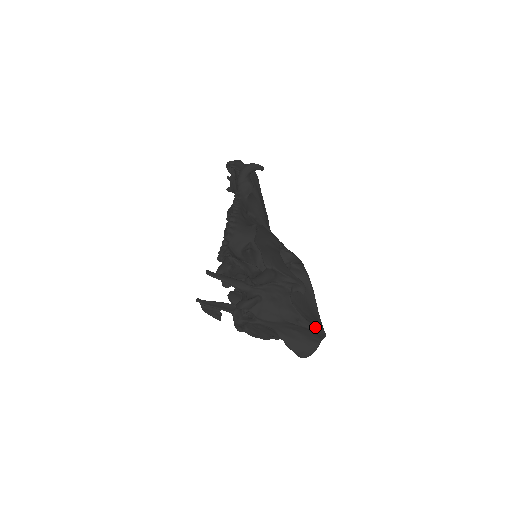
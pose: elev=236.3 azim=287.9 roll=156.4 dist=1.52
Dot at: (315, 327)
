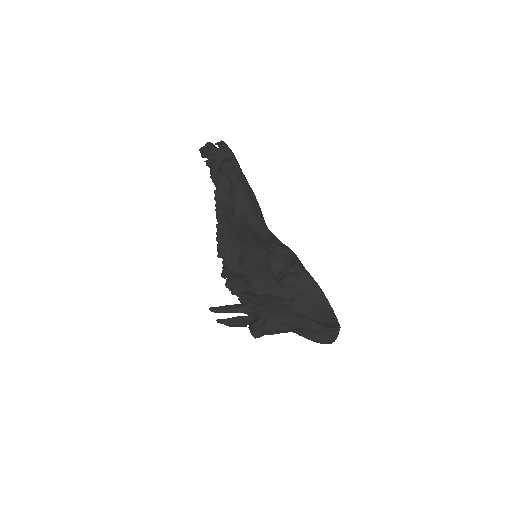
Dot at: (325, 329)
